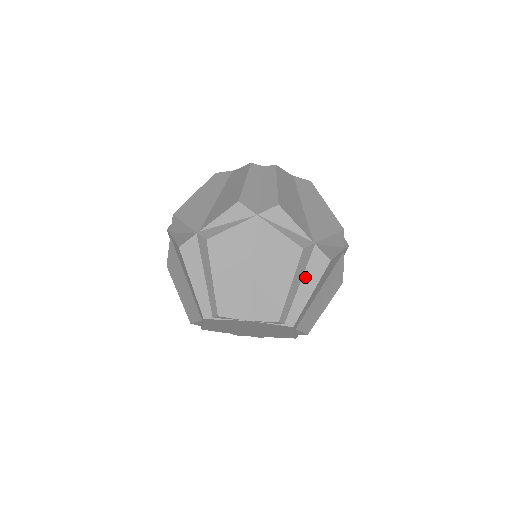
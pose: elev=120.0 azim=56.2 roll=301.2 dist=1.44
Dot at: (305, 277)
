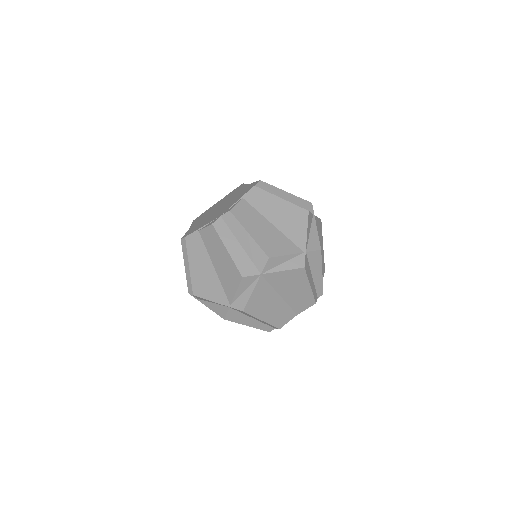
Dot at: (312, 270)
